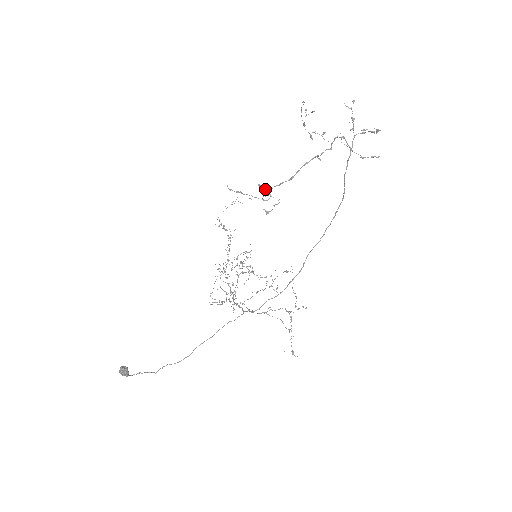
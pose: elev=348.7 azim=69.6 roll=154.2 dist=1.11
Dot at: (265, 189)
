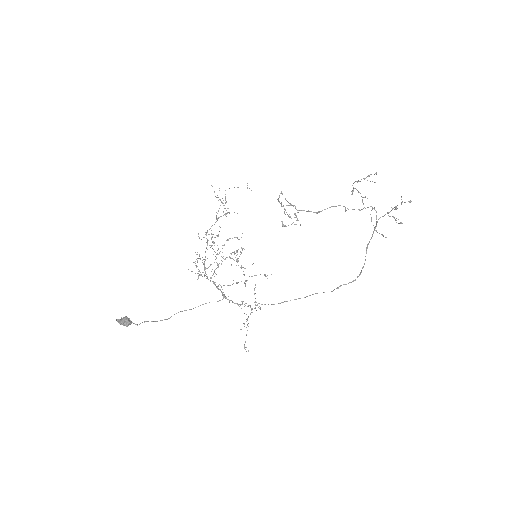
Dot at: occluded
